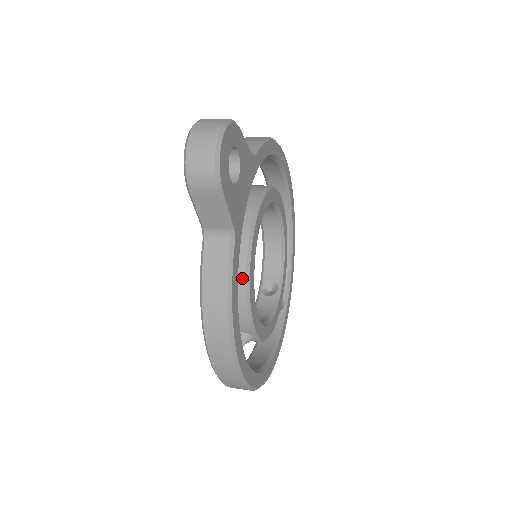
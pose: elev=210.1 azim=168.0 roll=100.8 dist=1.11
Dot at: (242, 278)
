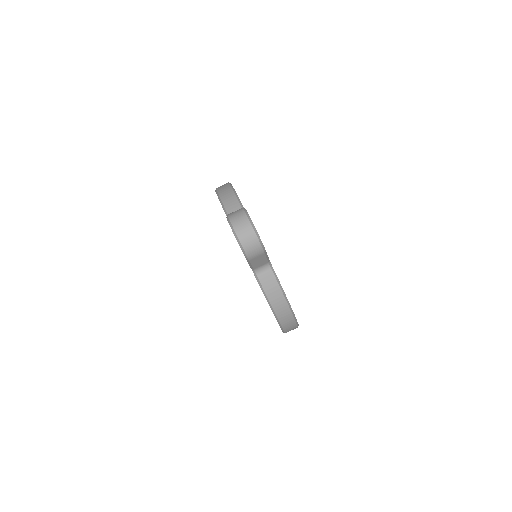
Dot at: occluded
